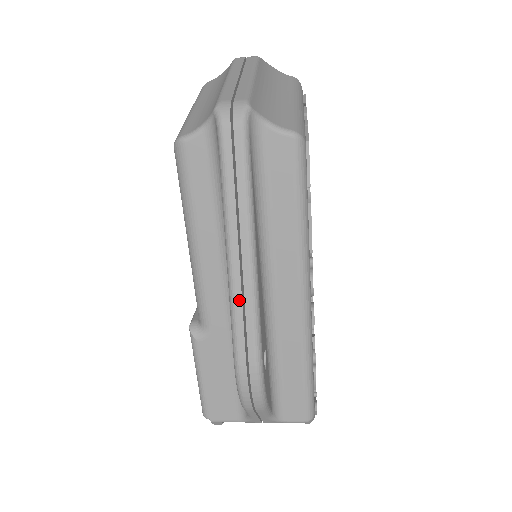
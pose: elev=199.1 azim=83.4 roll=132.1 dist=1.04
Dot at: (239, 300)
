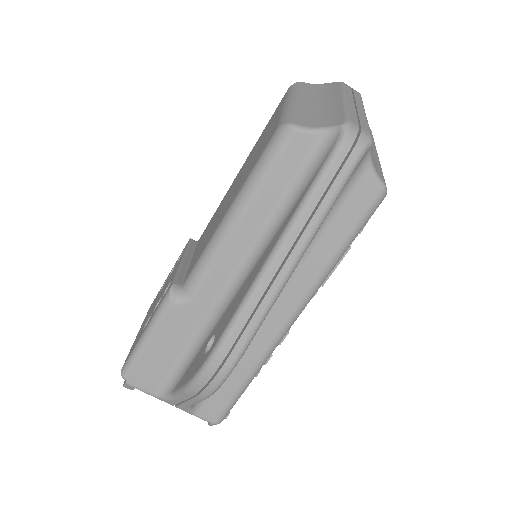
Dot at: (259, 296)
